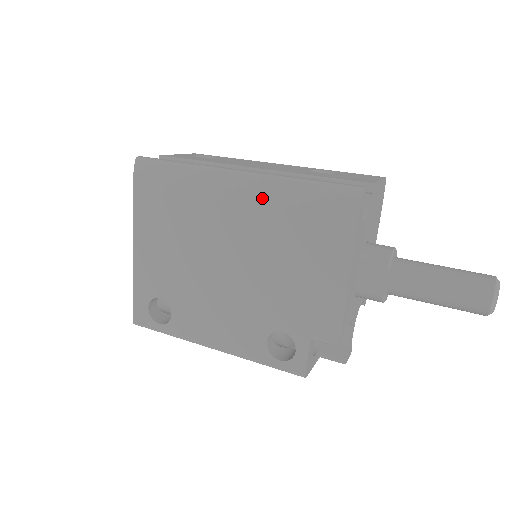
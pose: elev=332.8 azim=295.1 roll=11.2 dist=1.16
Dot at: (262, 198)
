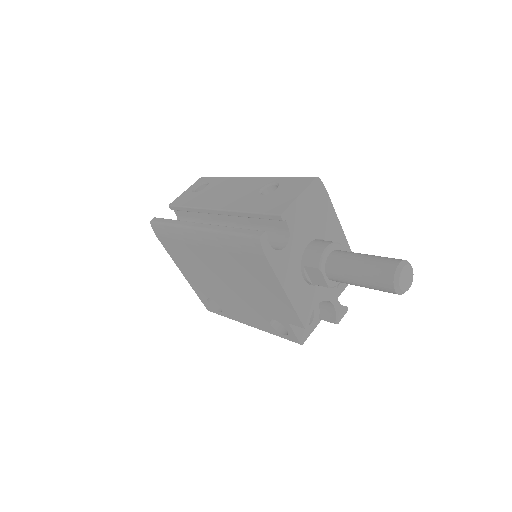
Dot at: (215, 245)
